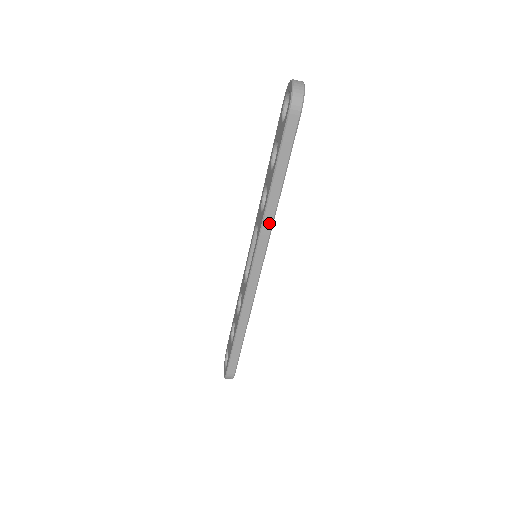
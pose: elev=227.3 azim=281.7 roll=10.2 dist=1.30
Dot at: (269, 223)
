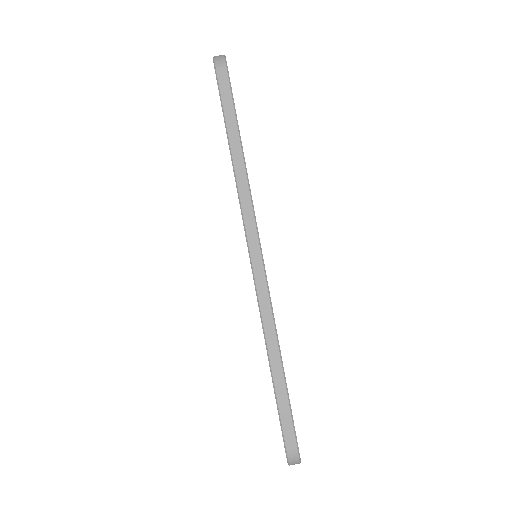
Dot at: (246, 192)
